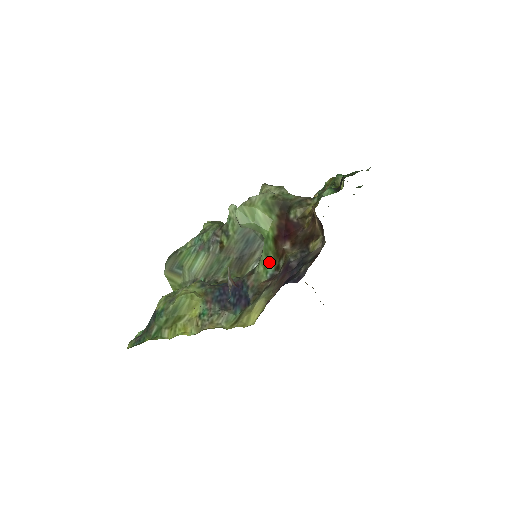
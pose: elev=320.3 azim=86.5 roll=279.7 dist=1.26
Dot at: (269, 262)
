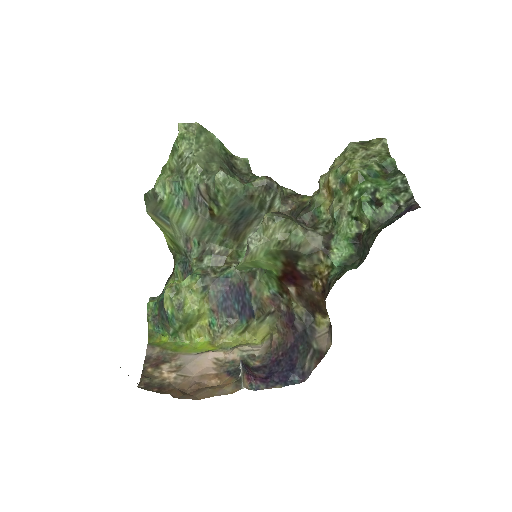
Dot at: (272, 284)
